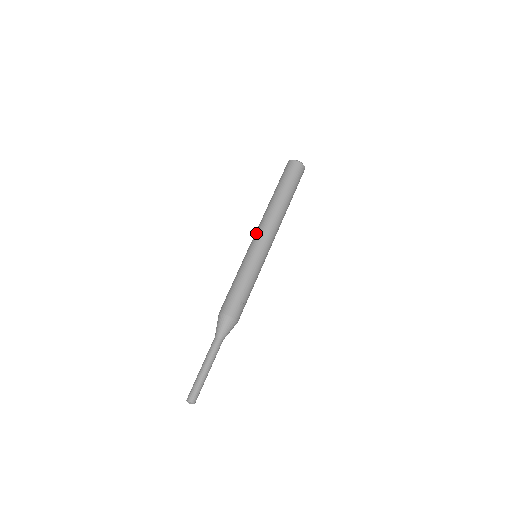
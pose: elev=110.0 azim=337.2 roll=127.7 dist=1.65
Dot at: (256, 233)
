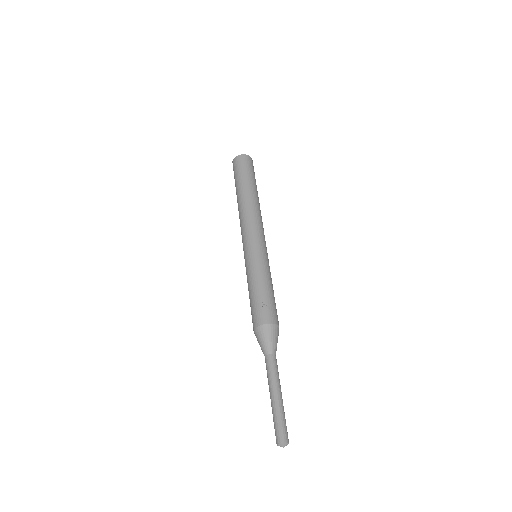
Dot at: occluded
